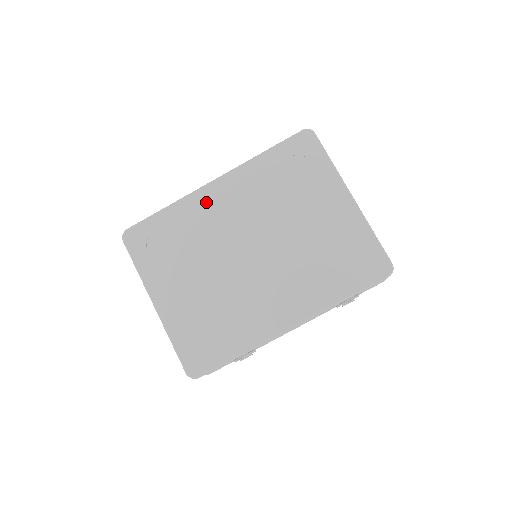
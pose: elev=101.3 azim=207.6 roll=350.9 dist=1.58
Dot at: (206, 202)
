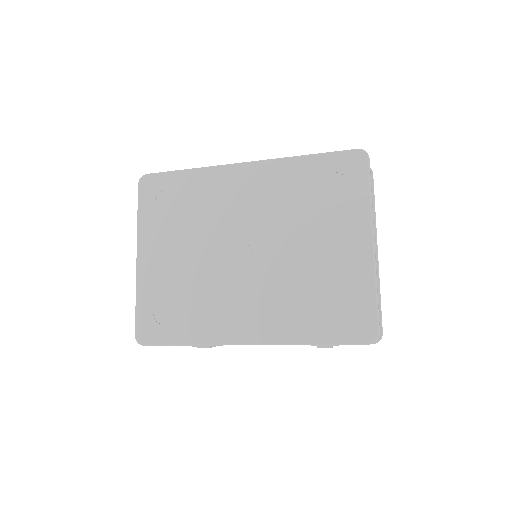
Dot at: (228, 181)
